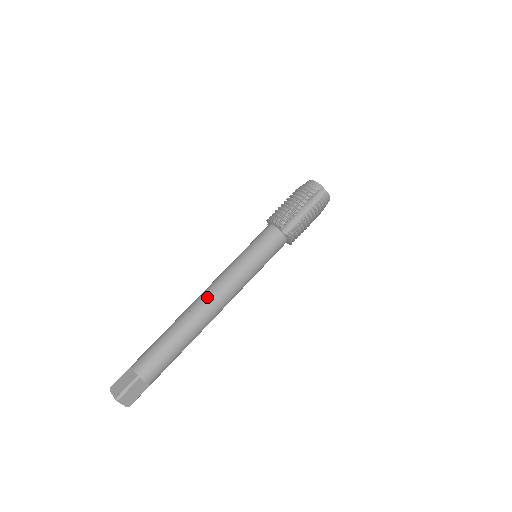
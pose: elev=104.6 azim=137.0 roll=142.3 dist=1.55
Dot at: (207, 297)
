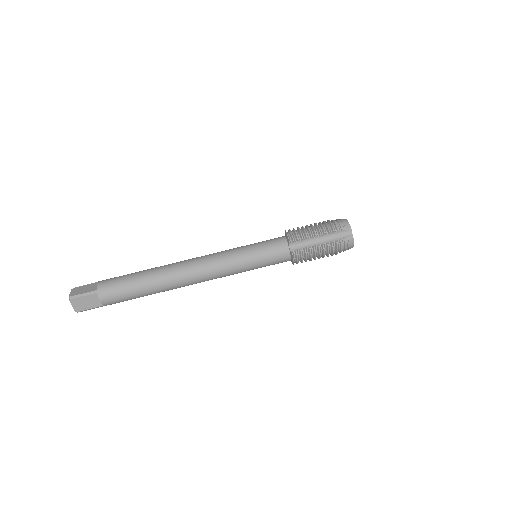
Dot at: (191, 263)
